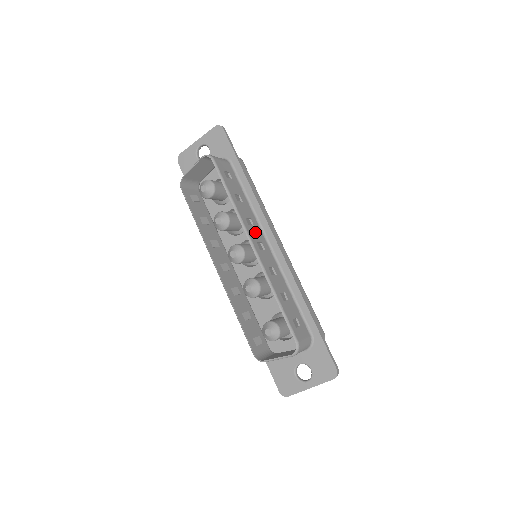
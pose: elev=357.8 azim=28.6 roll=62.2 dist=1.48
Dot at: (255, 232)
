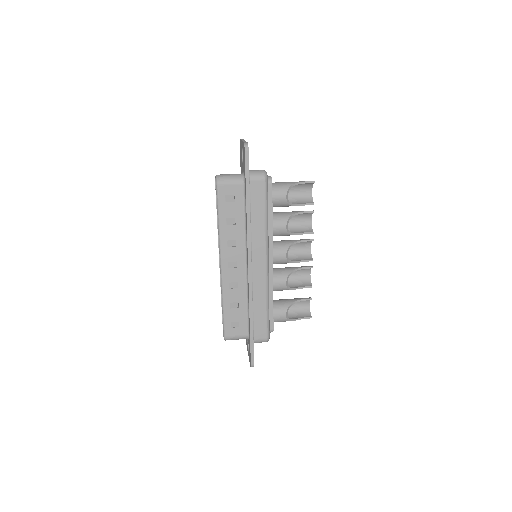
Dot at: (233, 252)
